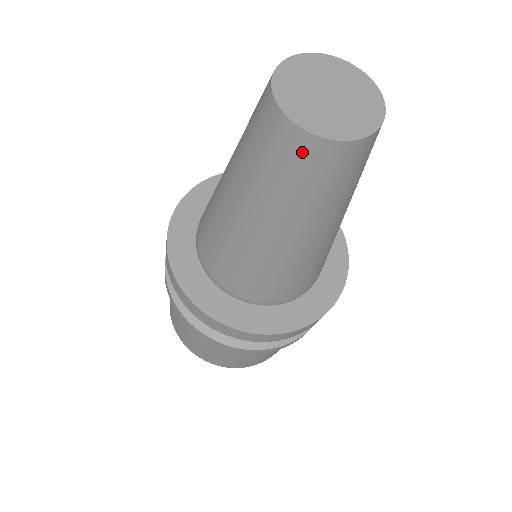
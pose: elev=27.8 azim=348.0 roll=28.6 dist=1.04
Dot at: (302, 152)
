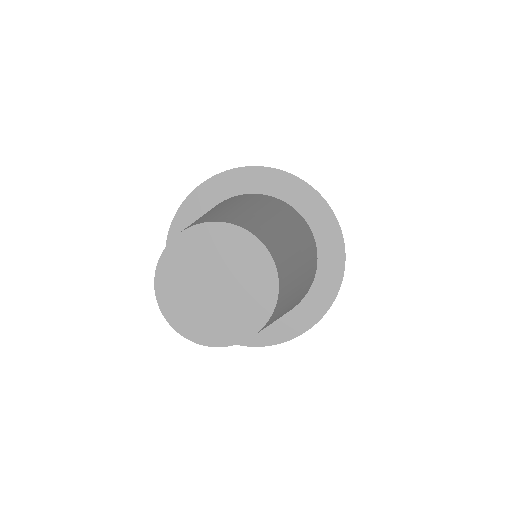
Dot at: occluded
